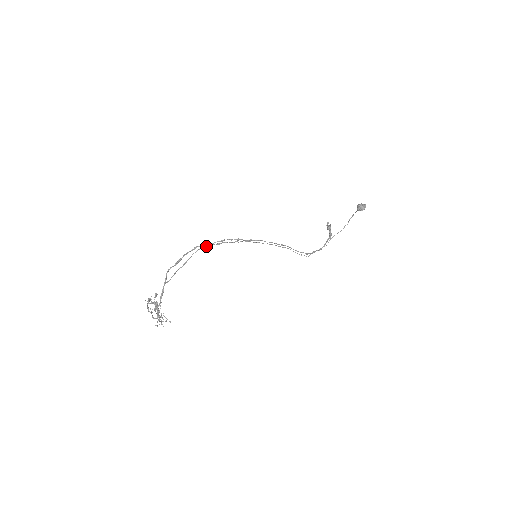
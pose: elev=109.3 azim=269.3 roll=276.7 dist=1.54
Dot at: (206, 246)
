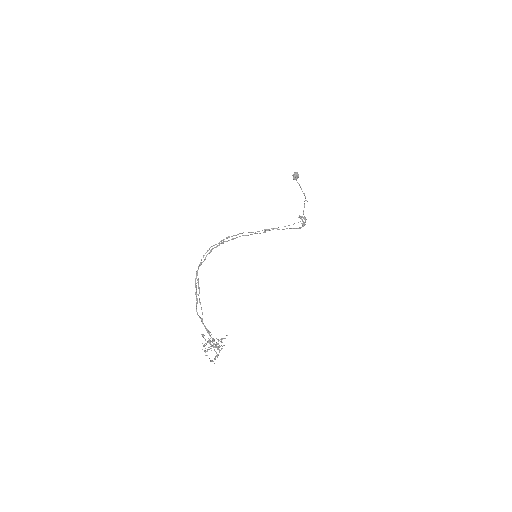
Dot at: (201, 260)
